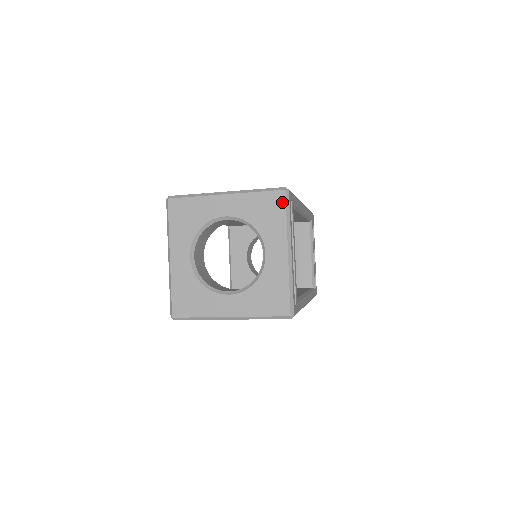
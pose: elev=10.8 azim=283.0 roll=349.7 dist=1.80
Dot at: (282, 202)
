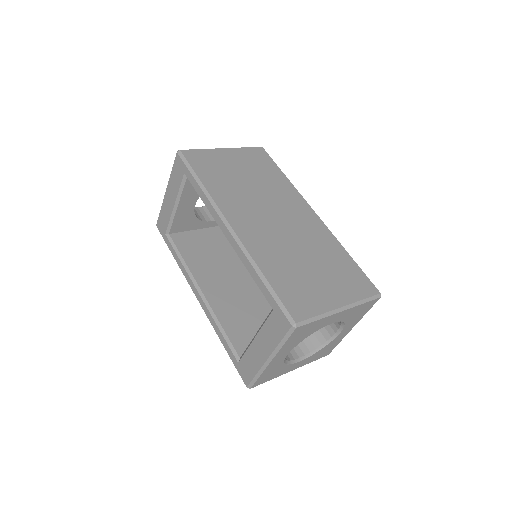
Dot at: (373, 304)
